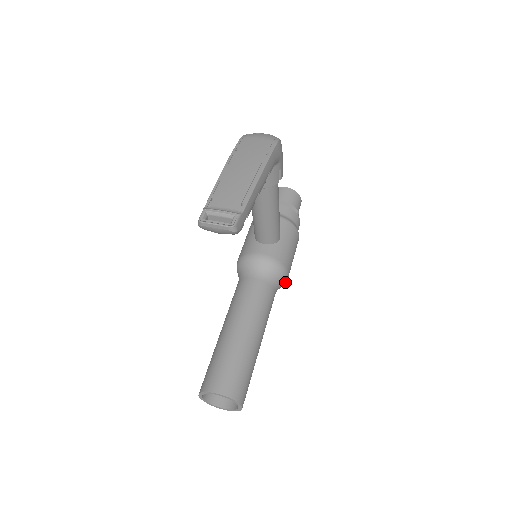
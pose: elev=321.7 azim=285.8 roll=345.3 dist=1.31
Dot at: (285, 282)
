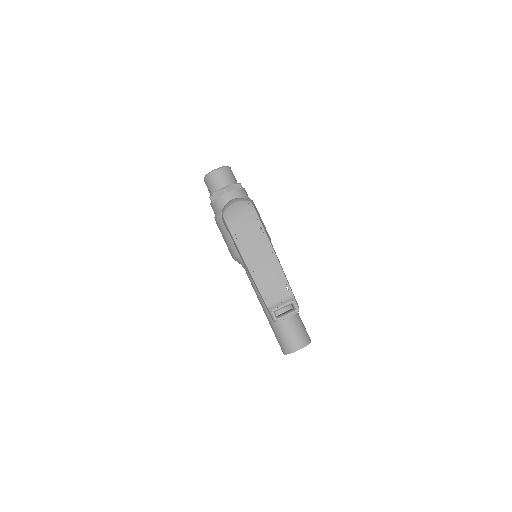
Dot at: occluded
